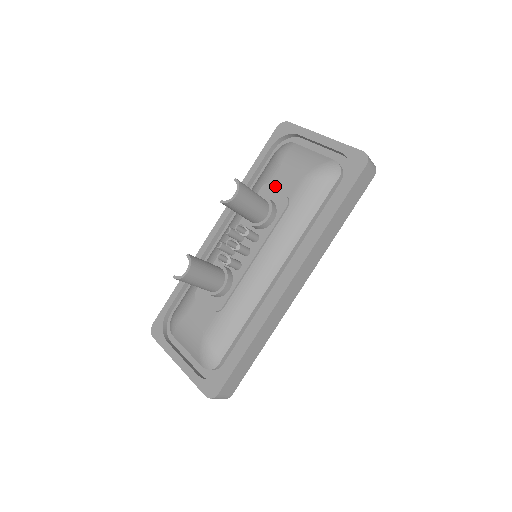
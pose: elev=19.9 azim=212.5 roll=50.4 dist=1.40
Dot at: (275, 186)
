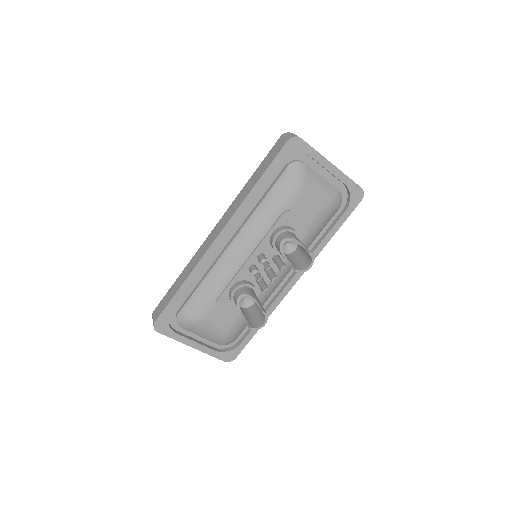
Dot at: (295, 214)
